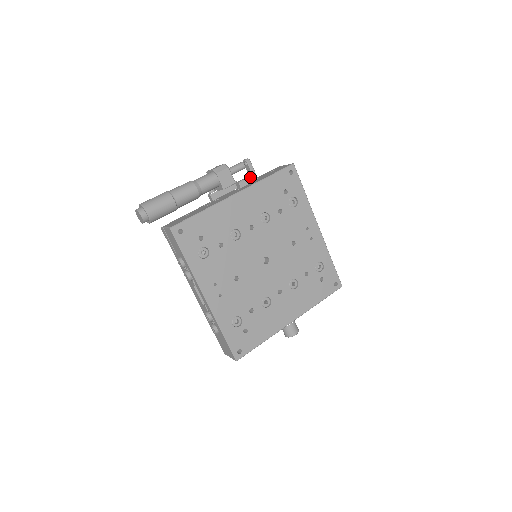
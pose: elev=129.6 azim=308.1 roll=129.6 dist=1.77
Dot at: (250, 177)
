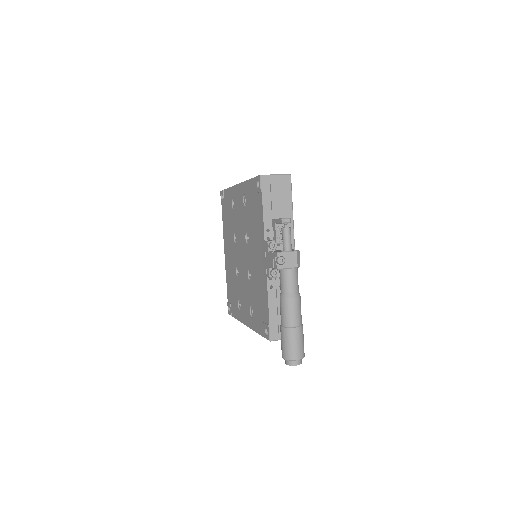
Dot at: occluded
